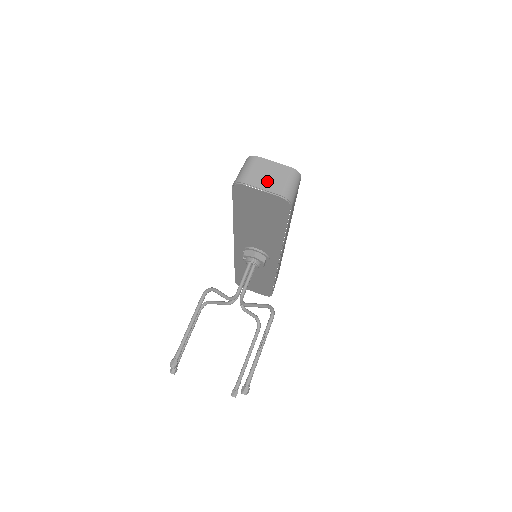
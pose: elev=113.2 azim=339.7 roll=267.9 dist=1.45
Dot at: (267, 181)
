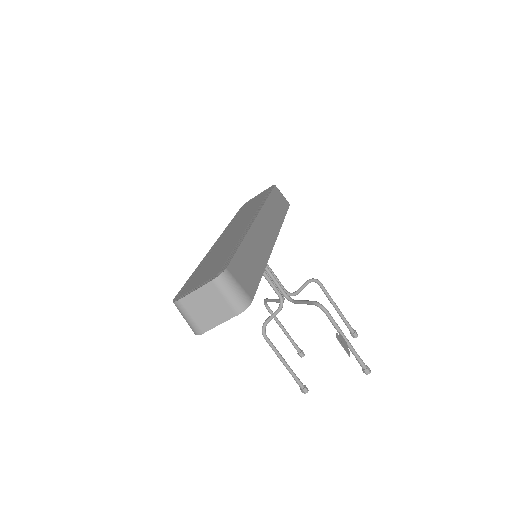
Dot at: (213, 314)
